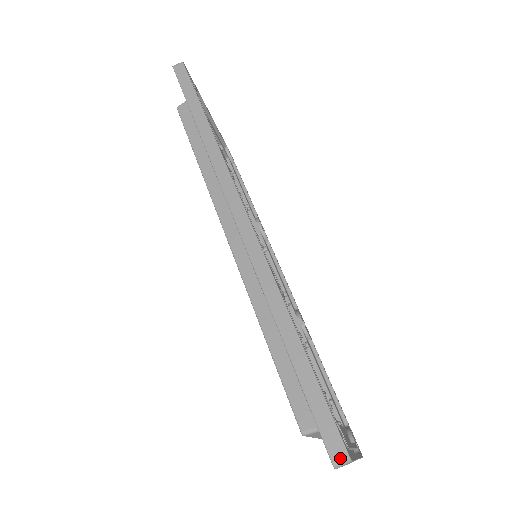
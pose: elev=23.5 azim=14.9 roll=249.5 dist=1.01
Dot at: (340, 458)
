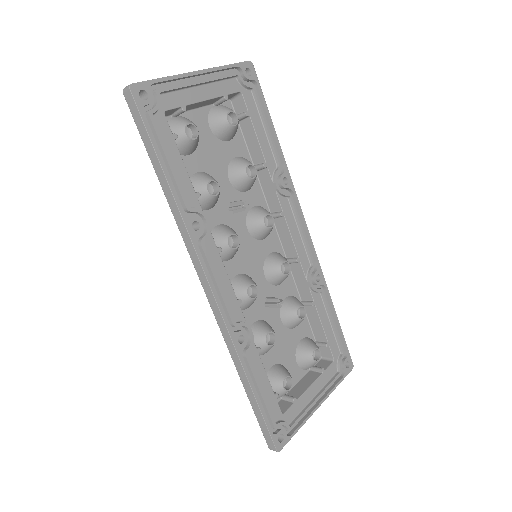
Dot at: occluded
